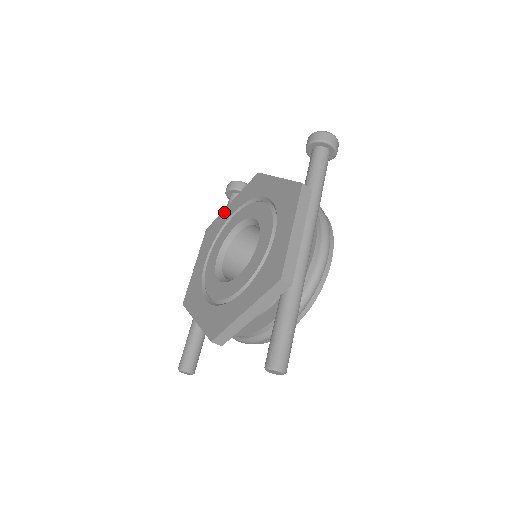
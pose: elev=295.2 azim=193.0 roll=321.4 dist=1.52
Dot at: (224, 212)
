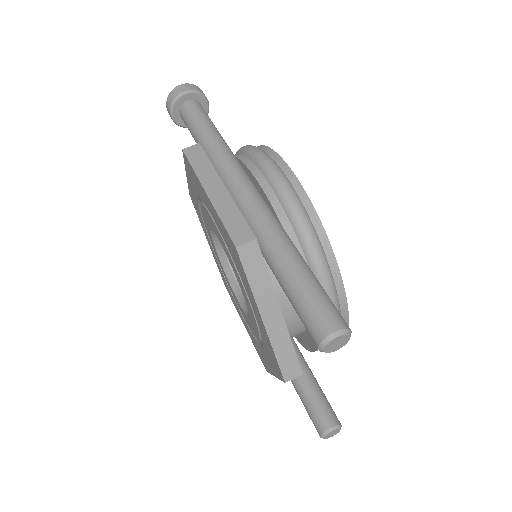
Dot at: occluded
